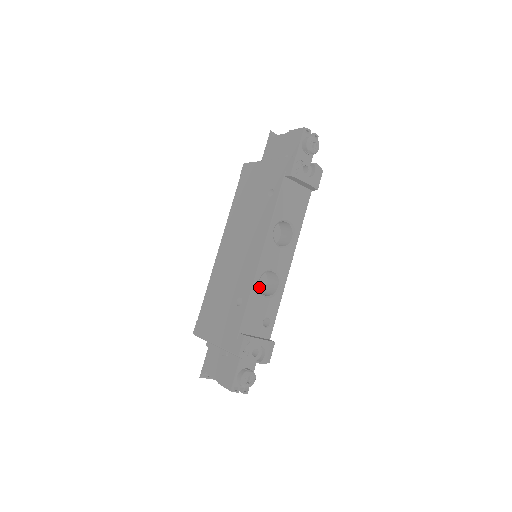
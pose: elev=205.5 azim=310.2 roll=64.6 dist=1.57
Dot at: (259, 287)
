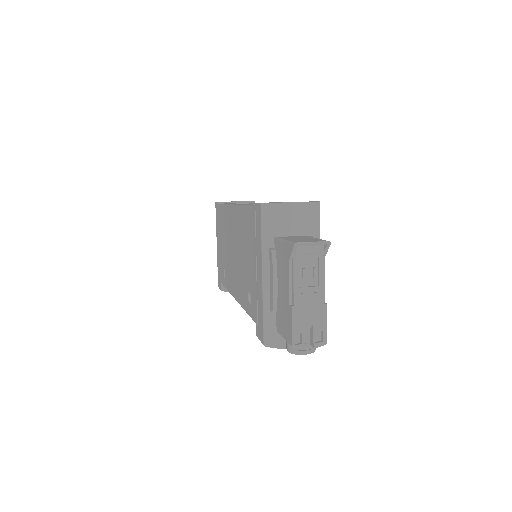
Dot at: occluded
